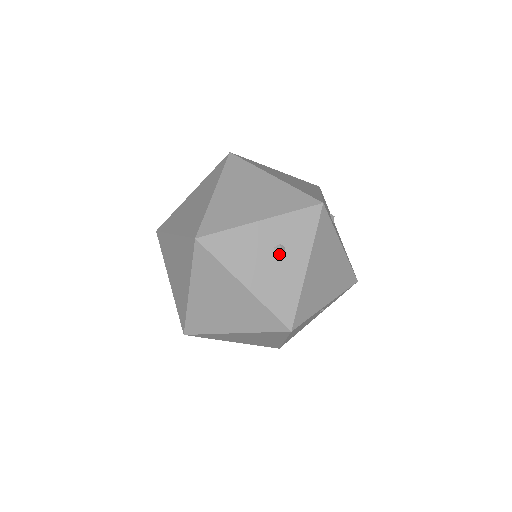
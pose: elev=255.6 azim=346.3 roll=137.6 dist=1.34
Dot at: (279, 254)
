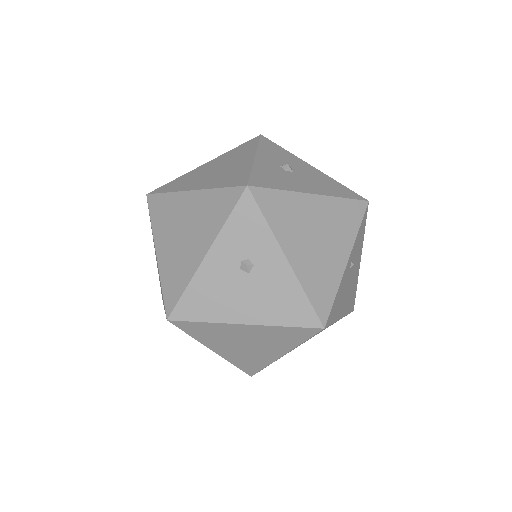
Dot at: (250, 270)
